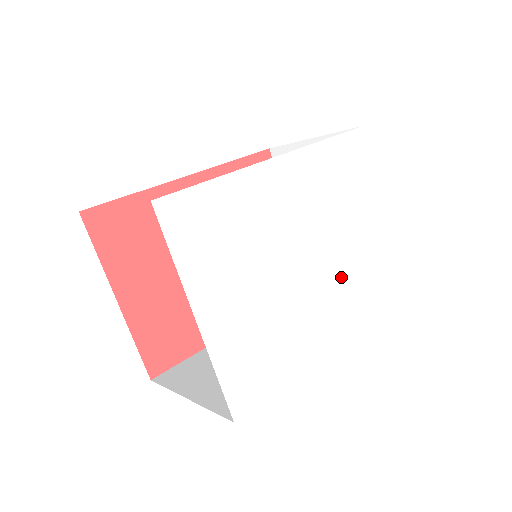
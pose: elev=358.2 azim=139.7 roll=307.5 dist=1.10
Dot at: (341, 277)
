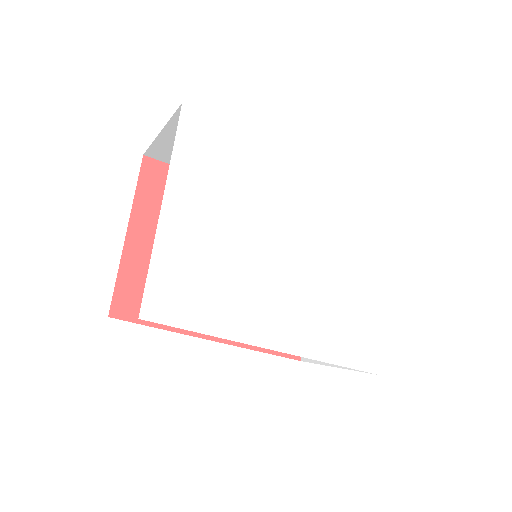
Dot at: (319, 294)
